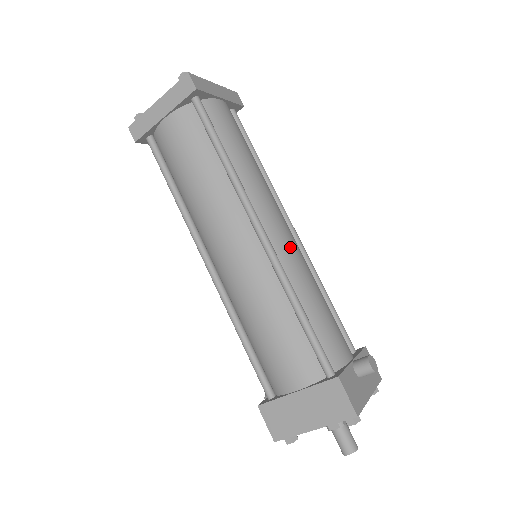
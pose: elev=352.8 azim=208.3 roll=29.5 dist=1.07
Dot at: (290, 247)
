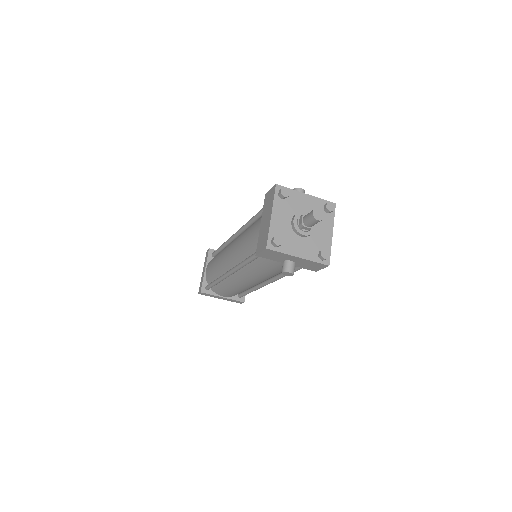
Dot at: occluded
